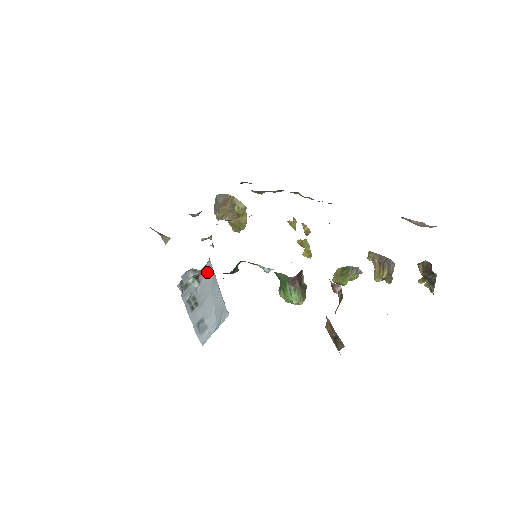
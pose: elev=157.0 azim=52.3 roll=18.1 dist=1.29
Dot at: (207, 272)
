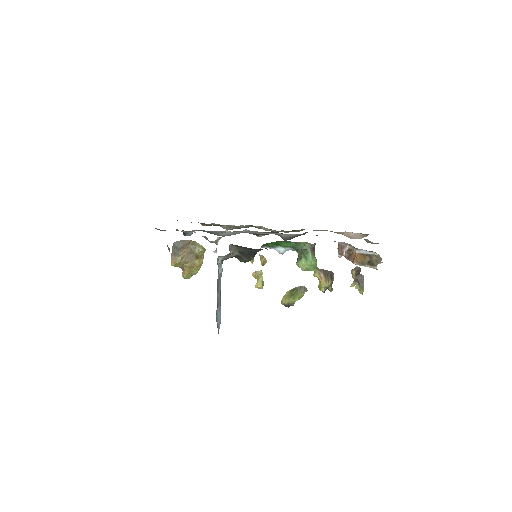
Dot at: (237, 253)
